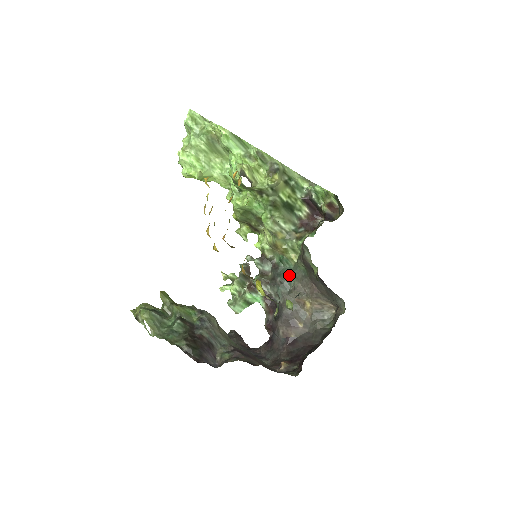
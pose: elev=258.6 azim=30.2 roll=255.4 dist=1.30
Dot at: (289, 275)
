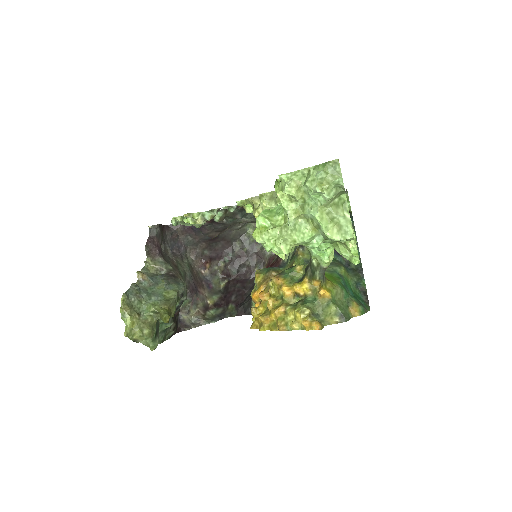
Dot at: (250, 214)
